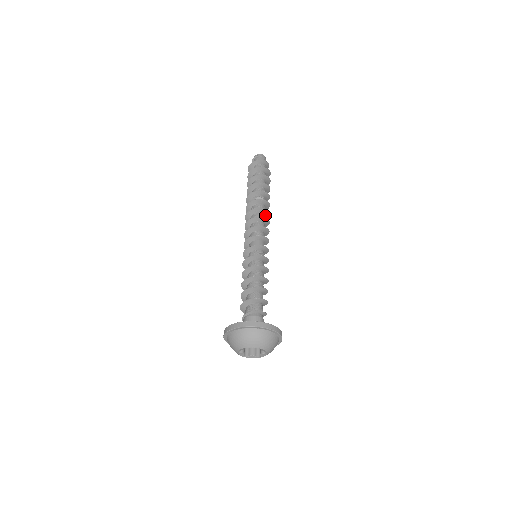
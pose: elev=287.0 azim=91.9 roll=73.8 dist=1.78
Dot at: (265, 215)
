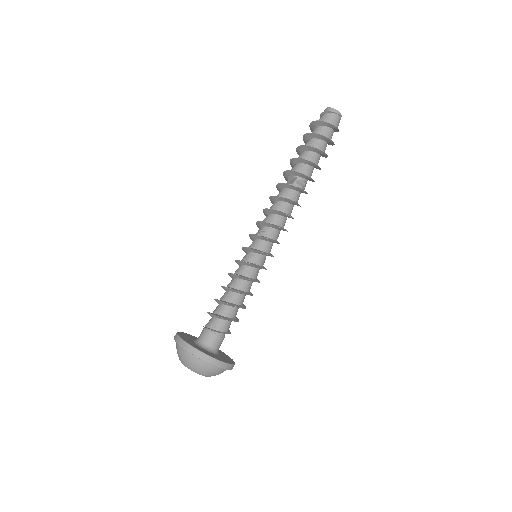
Dot at: occluded
